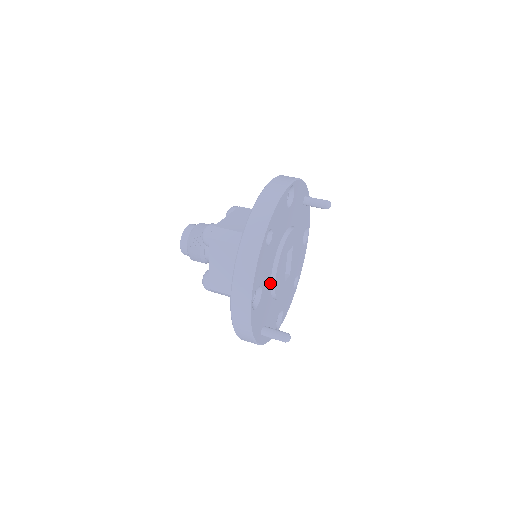
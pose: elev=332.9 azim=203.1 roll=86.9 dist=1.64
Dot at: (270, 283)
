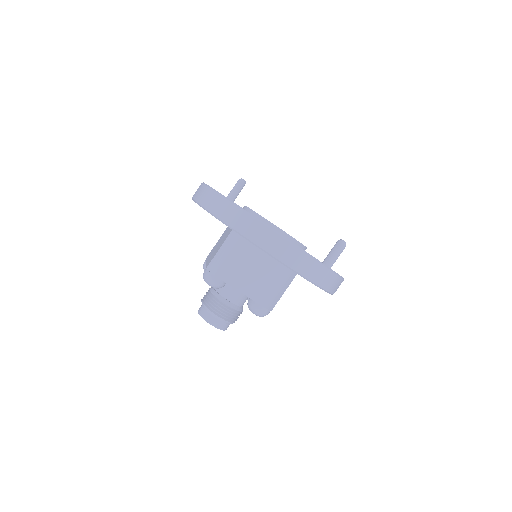
Dot at: occluded
